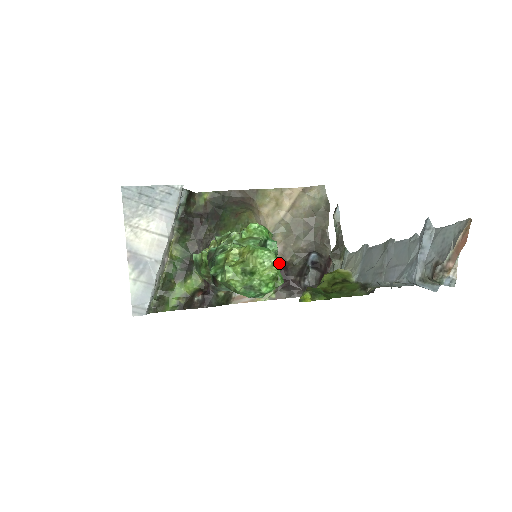
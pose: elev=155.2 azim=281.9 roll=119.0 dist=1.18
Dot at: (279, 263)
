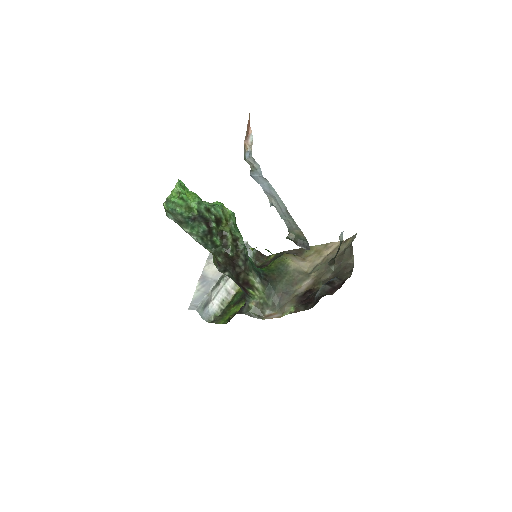
Dot at: (197, 197)
